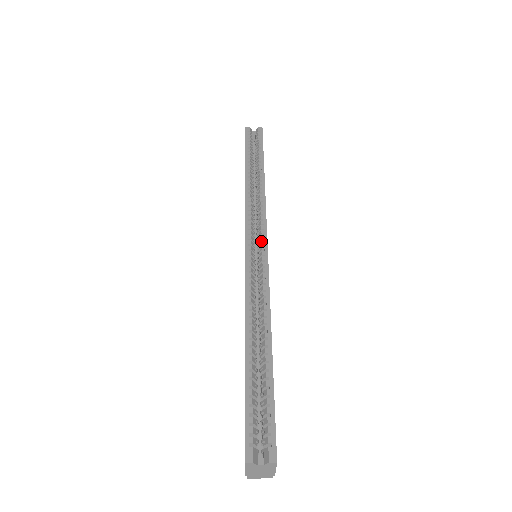
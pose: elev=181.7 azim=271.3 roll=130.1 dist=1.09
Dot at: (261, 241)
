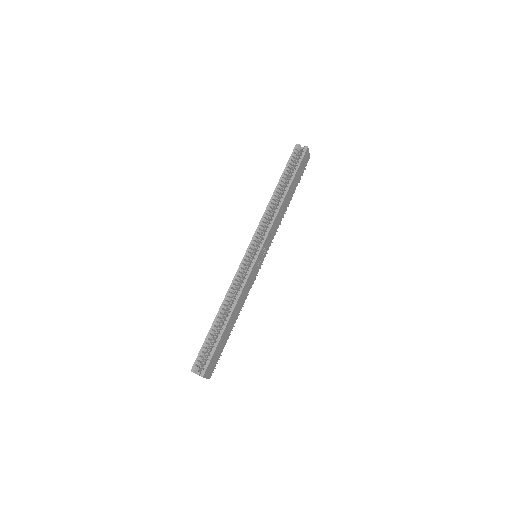
Dot at: (256, 251)
